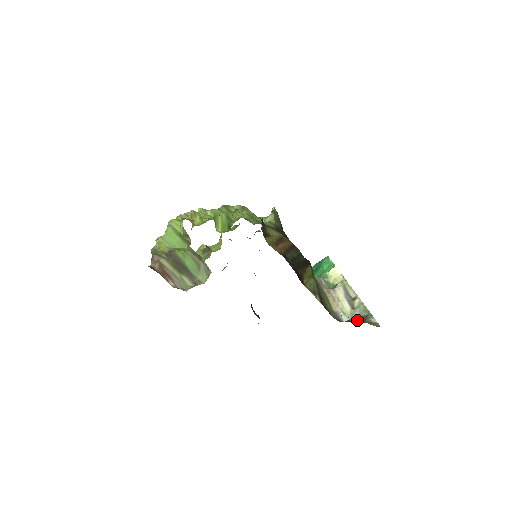
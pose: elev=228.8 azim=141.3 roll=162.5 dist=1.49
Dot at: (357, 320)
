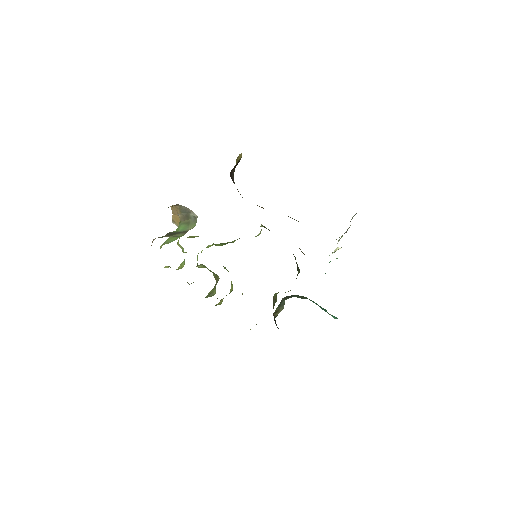
Dot at: occluded
